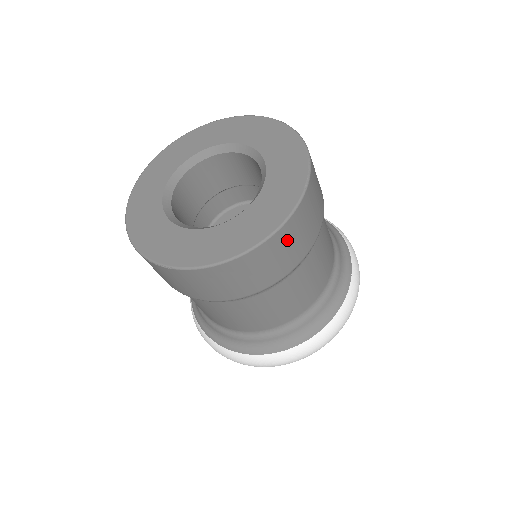
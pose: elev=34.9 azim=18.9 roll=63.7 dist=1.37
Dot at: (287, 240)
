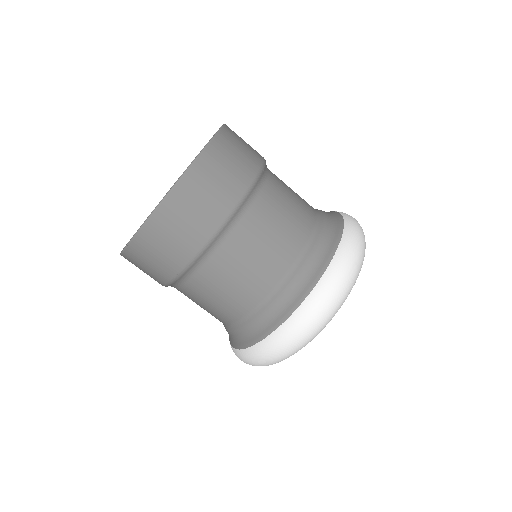
Dot at: (208, 176)
